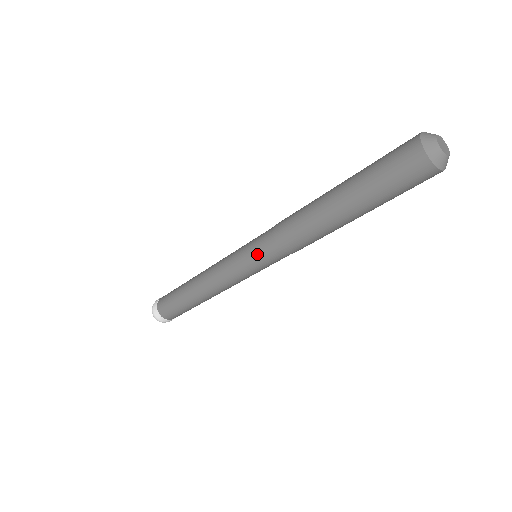
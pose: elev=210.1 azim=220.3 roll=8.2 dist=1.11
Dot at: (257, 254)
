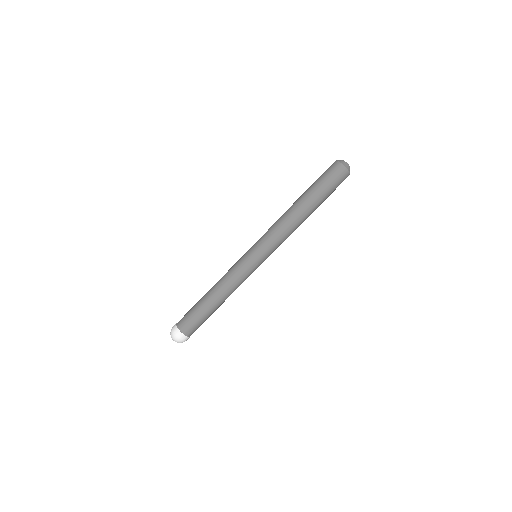
Dot at: (256, 243)
